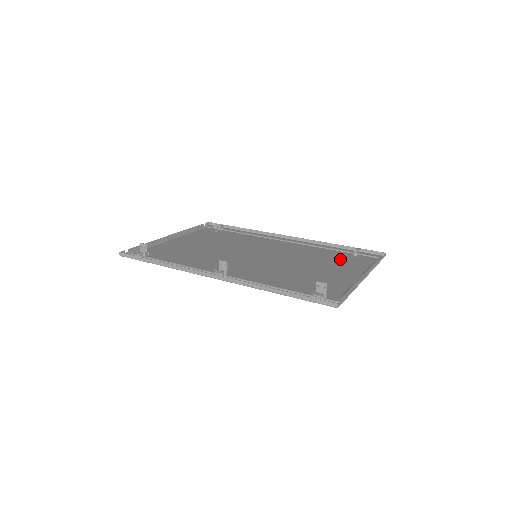
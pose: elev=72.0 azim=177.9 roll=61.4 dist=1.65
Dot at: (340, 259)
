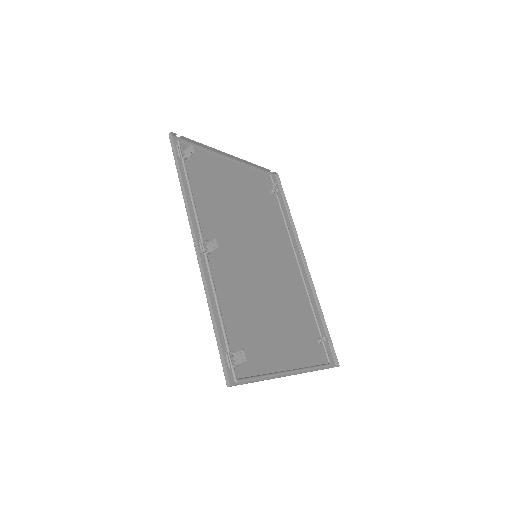
Dot at: (304, 332)
